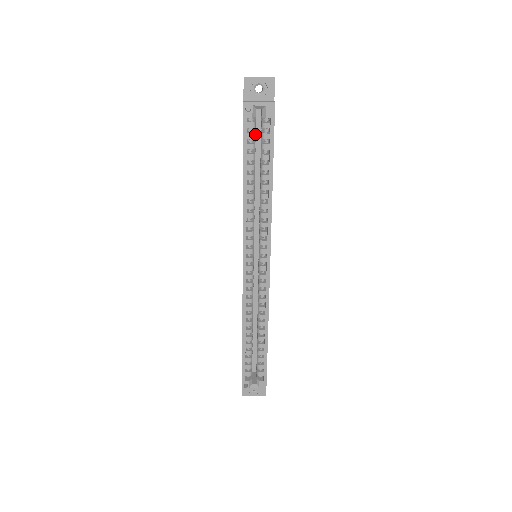
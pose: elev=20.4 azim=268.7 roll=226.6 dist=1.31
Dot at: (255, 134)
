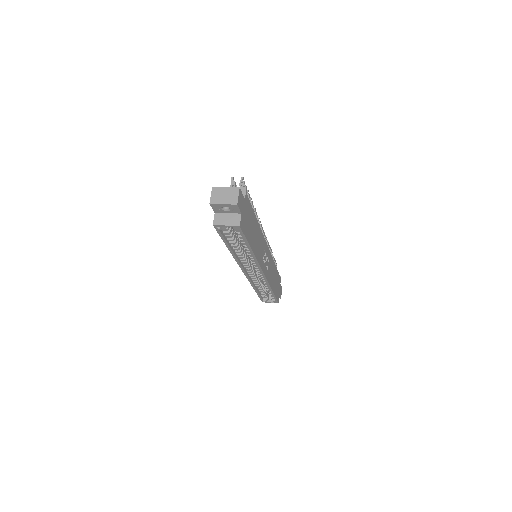
Dot at: occluded
